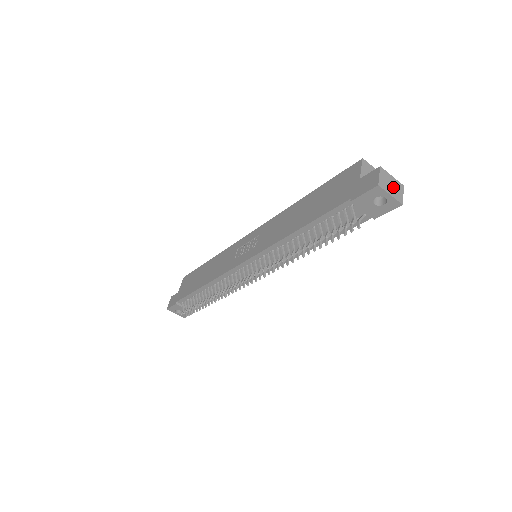
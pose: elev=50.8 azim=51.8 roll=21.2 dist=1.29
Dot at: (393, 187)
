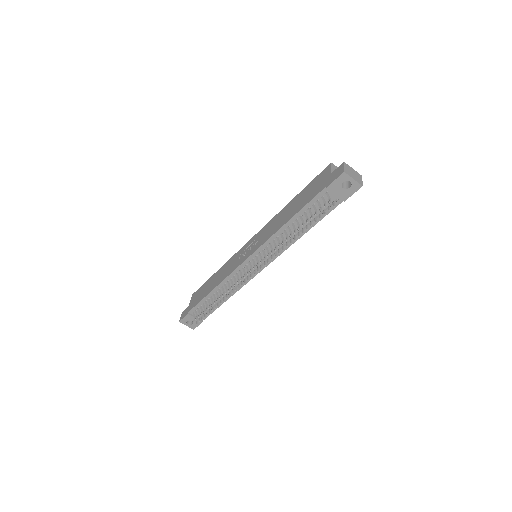
Dot at: (354, 175)
